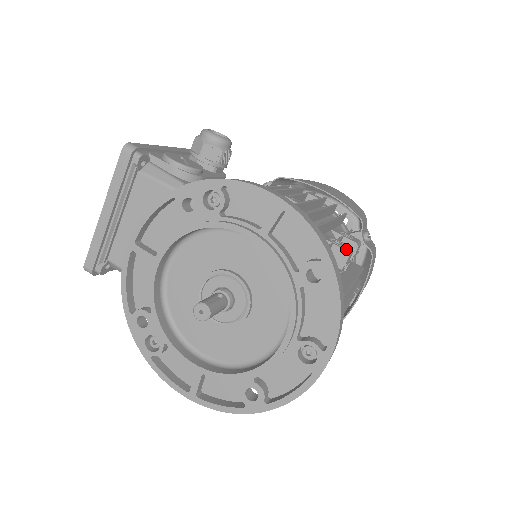
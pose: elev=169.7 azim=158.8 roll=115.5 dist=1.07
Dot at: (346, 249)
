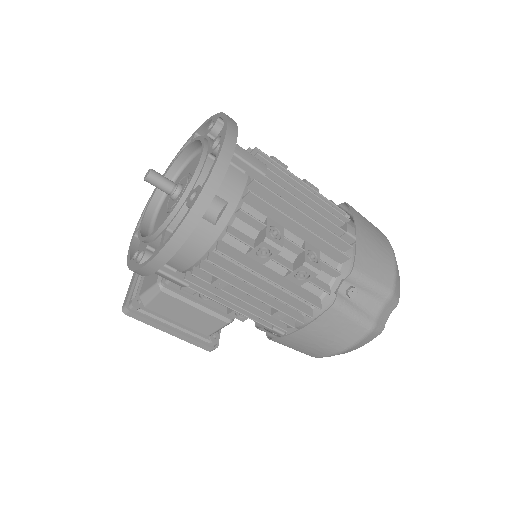
Dot at: occluded
